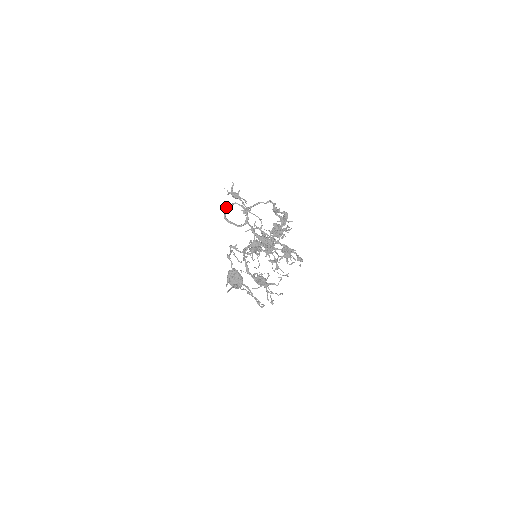
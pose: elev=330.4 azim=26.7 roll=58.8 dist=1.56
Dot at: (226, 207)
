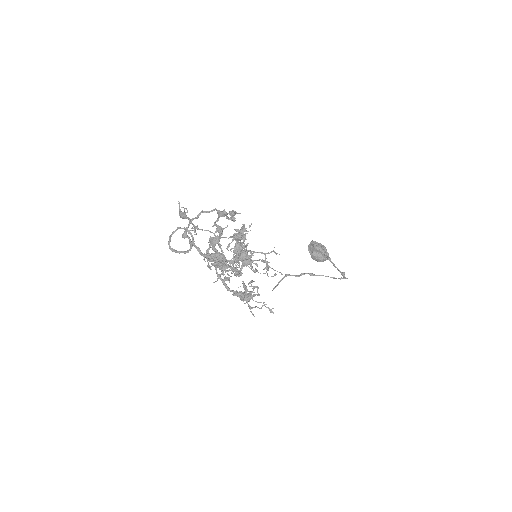
Dot at: (169, 238)
